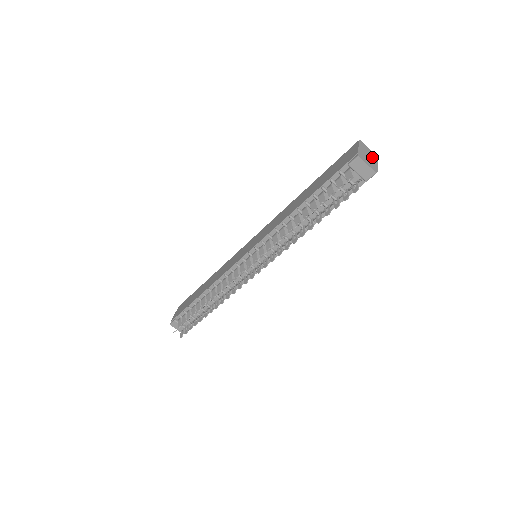
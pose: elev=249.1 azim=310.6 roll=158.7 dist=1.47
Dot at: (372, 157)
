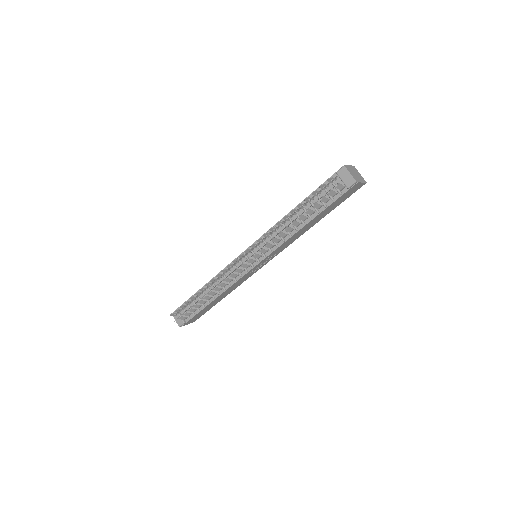
Dot at: (359, 177)
